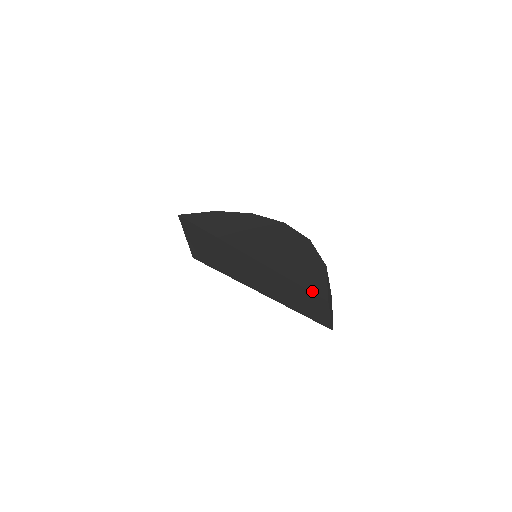
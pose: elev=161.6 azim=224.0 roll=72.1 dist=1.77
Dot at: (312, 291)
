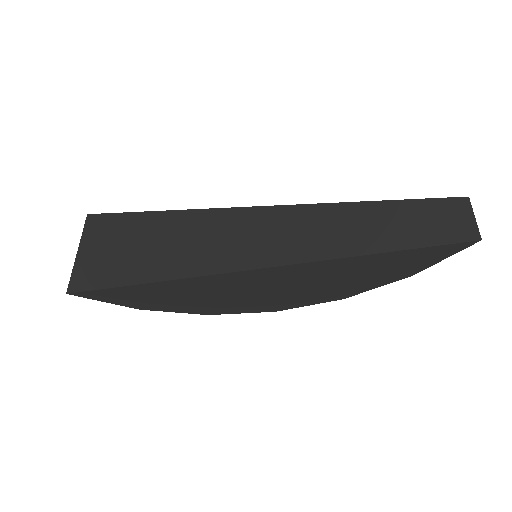
Dot at: (434, 198)
